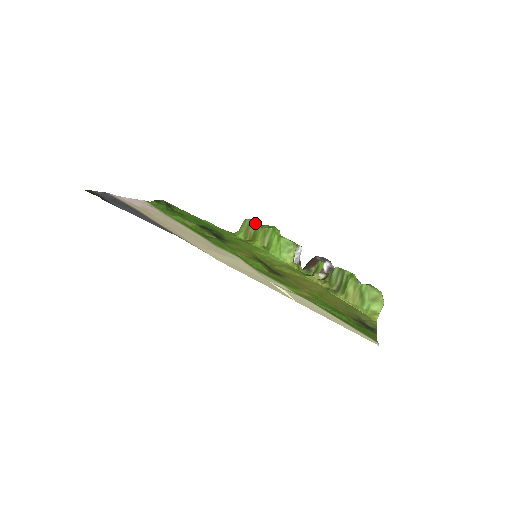
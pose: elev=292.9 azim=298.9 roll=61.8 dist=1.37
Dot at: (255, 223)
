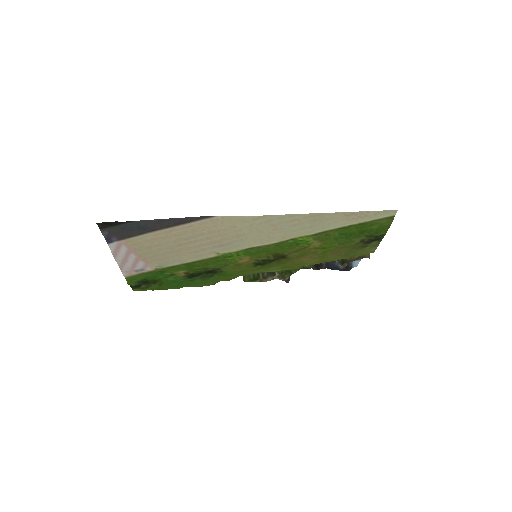
Dot at: occluded
